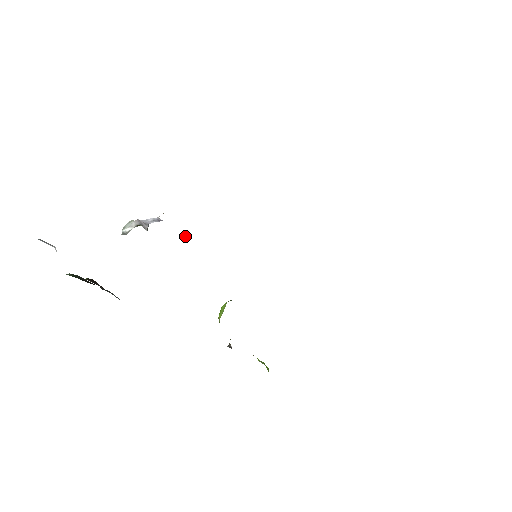
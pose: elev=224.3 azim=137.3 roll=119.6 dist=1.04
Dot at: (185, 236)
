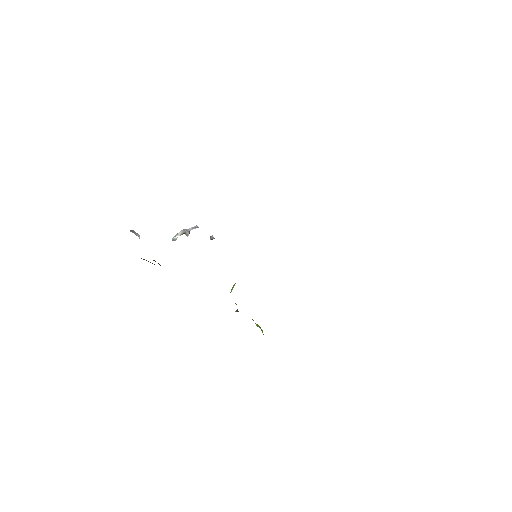
Dot at: (211, 239)
